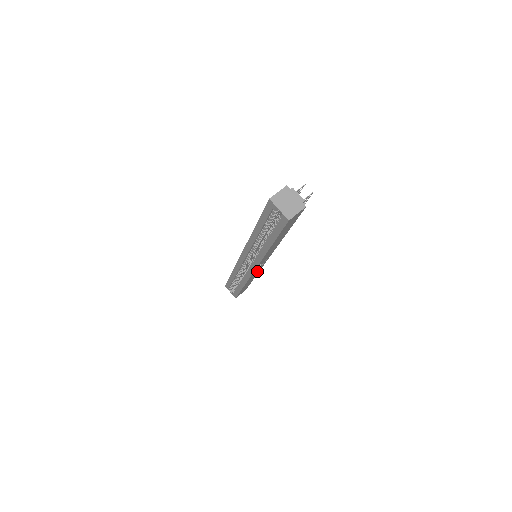
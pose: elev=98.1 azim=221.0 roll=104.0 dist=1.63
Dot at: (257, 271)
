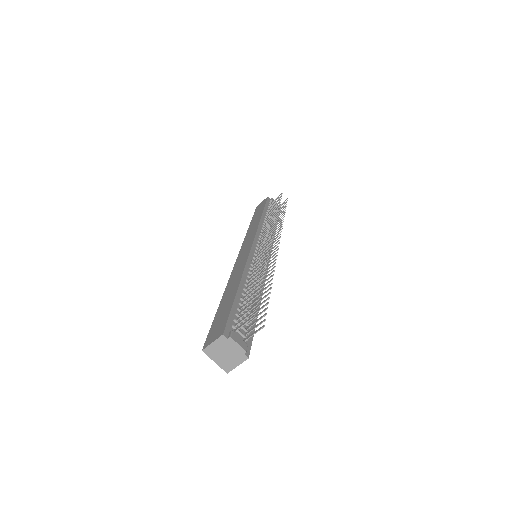
Dot at: occluded
